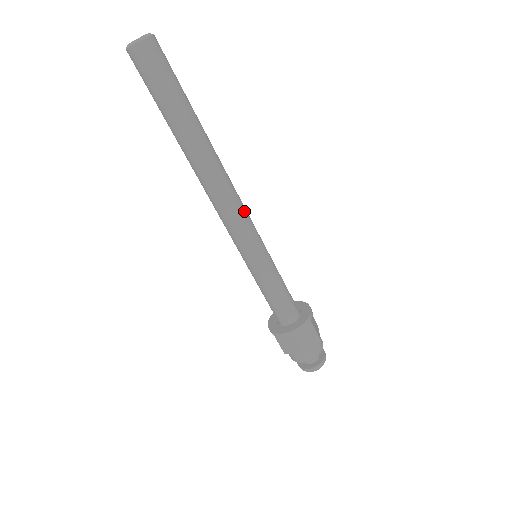
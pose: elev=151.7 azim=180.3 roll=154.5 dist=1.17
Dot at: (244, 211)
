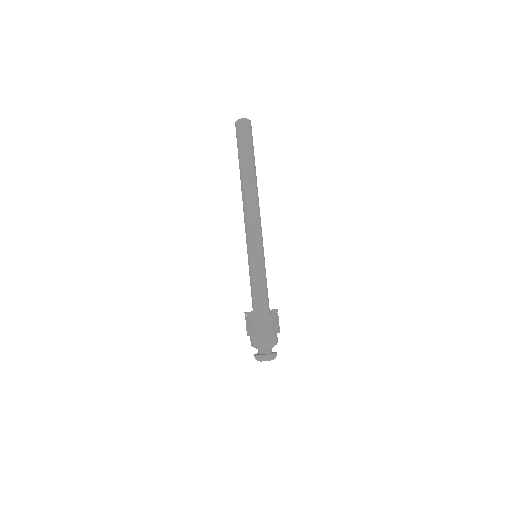
Dot at: (258, 222)
